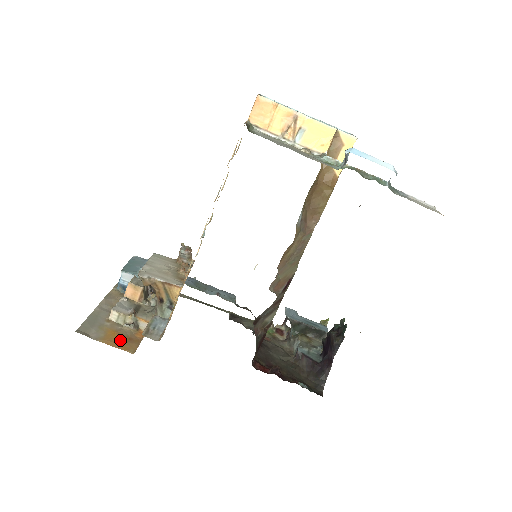
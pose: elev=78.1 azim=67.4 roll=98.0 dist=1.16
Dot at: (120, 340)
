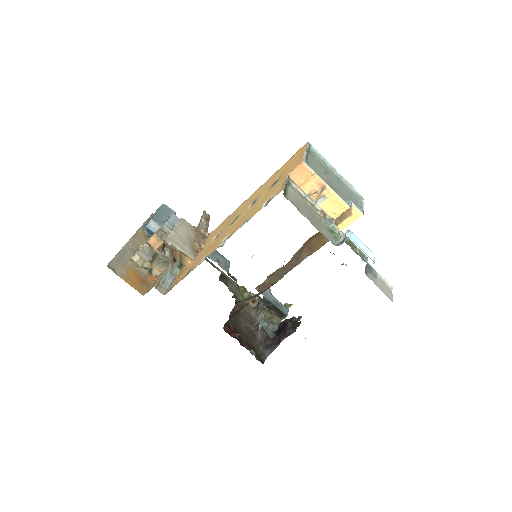
Dot at: (136, 281)
